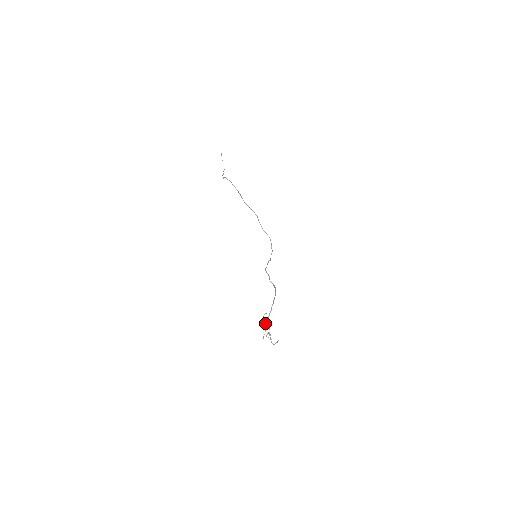
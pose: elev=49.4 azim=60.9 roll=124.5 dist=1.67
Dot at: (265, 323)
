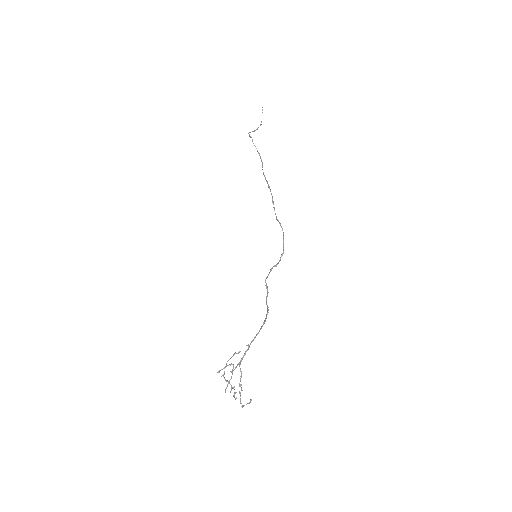
Dot at: (232, 369)
